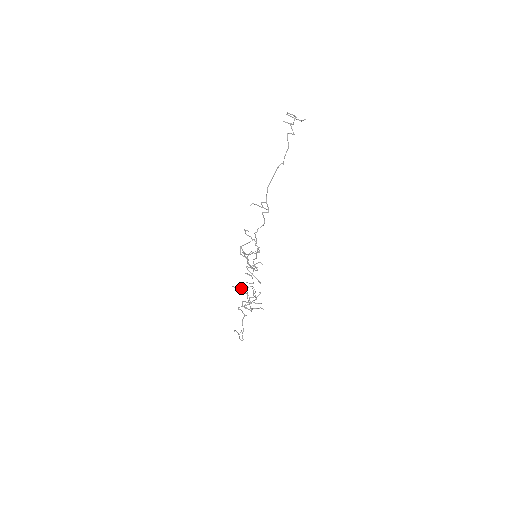
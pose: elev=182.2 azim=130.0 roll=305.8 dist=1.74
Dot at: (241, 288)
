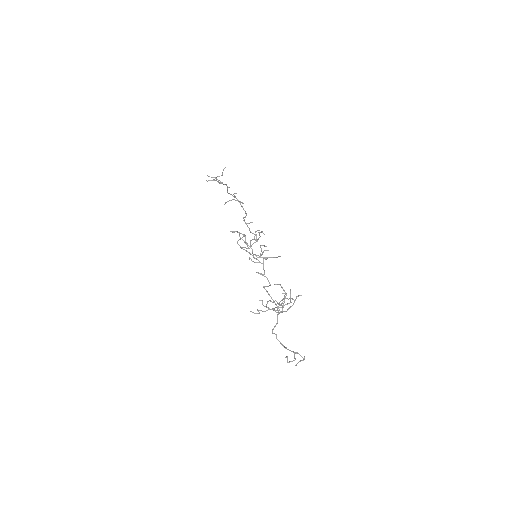
Dot at: occluded
